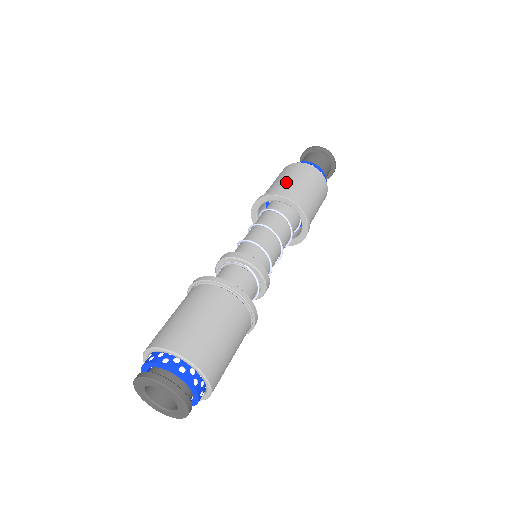
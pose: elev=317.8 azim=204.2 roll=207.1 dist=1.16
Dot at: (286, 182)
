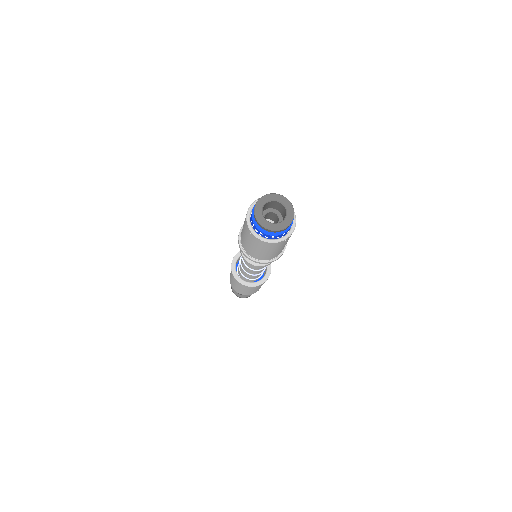
Dot at: occluded
